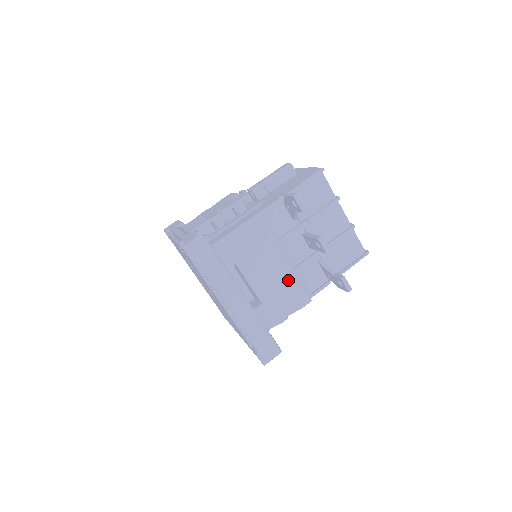
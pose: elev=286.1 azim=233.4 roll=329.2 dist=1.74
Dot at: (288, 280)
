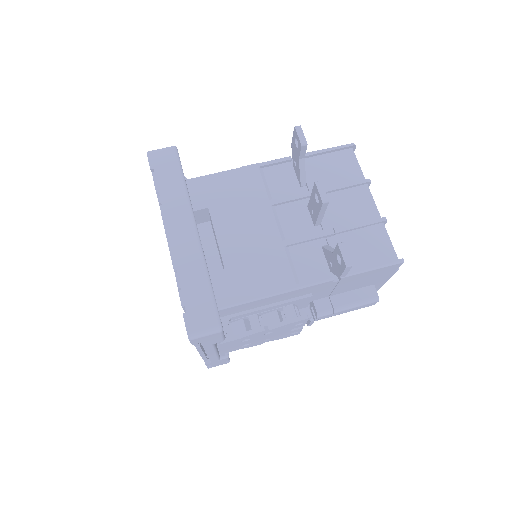
Dot at: (271, 252)
